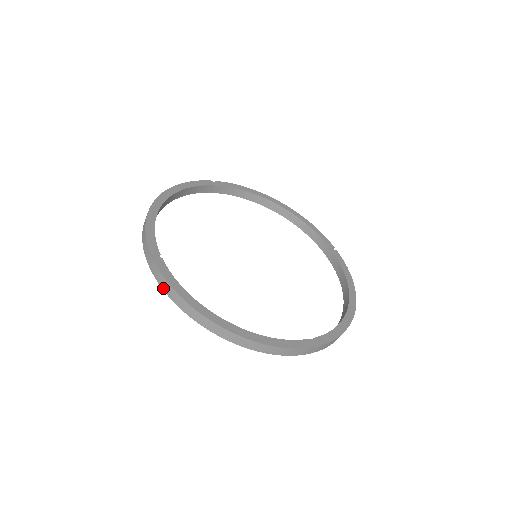
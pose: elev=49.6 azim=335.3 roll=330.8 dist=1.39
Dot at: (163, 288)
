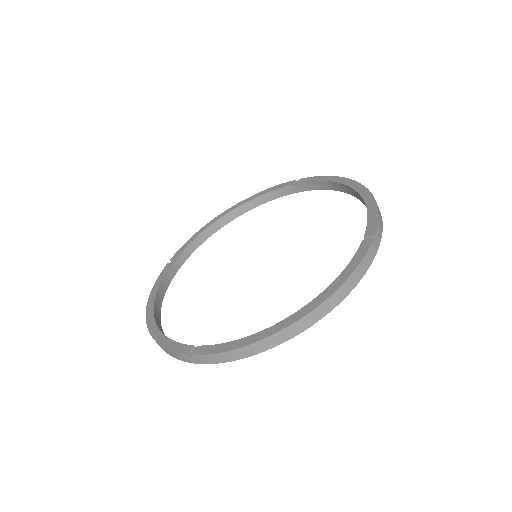
Dot at: occluded
